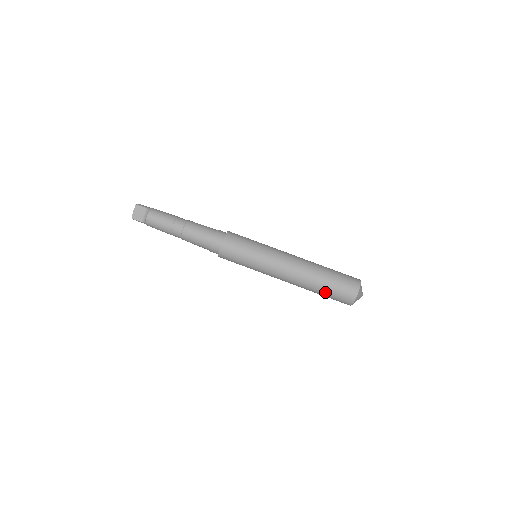
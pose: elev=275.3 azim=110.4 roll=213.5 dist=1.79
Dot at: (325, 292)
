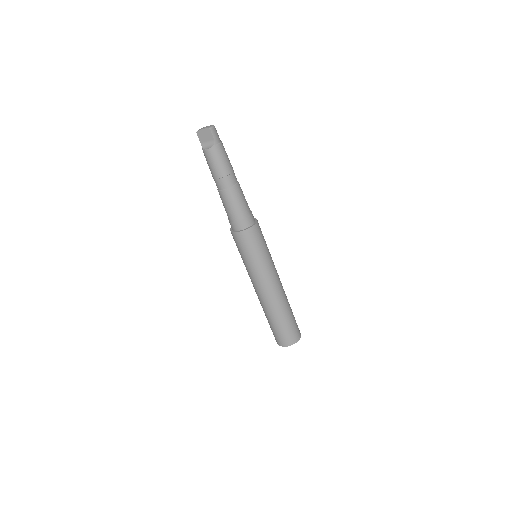
Dot at: (269, 323)
